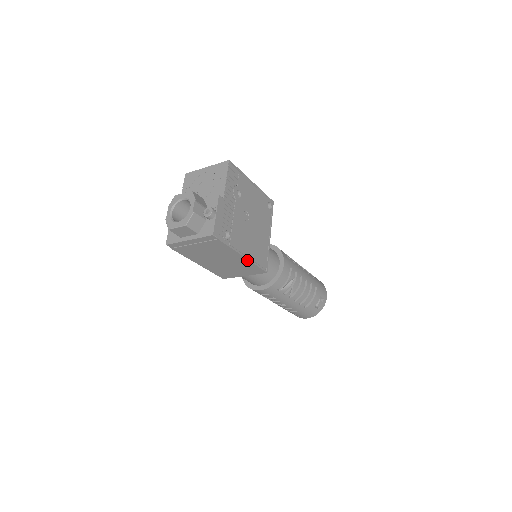
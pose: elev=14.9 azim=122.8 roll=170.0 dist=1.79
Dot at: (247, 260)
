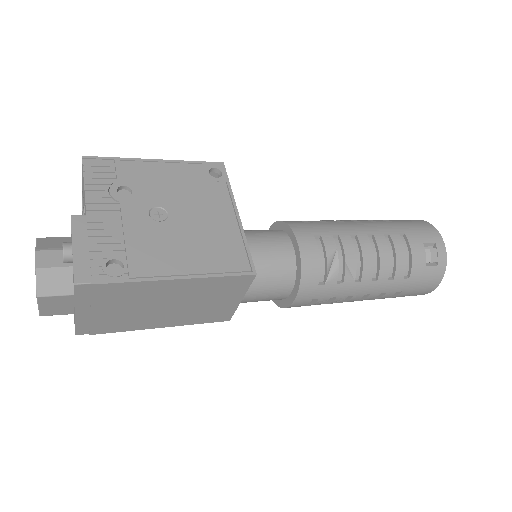
Dot at: (193, 280)
